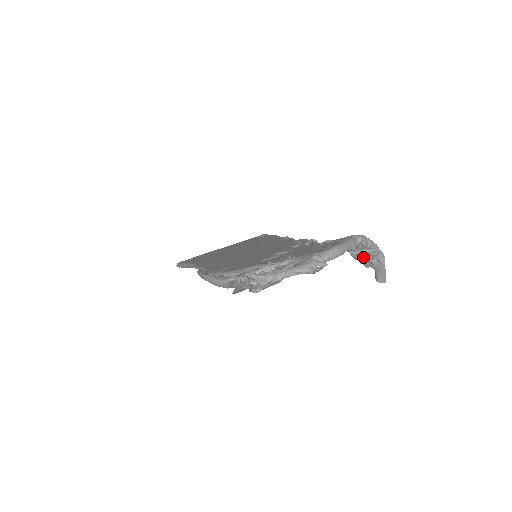
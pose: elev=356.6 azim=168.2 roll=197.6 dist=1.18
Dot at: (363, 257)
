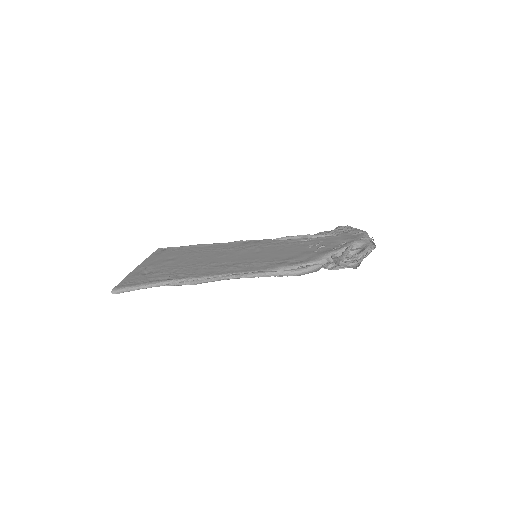
Dot at: occluded
